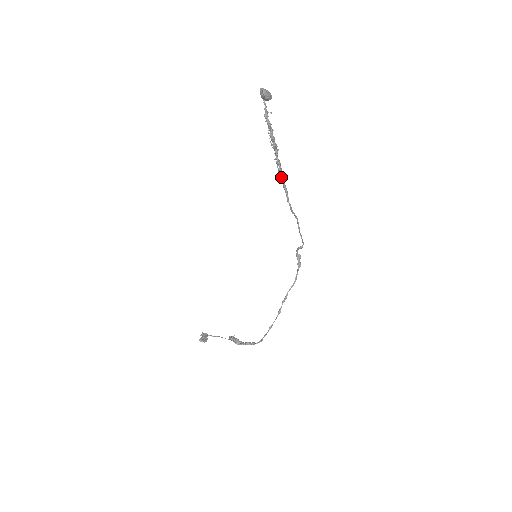
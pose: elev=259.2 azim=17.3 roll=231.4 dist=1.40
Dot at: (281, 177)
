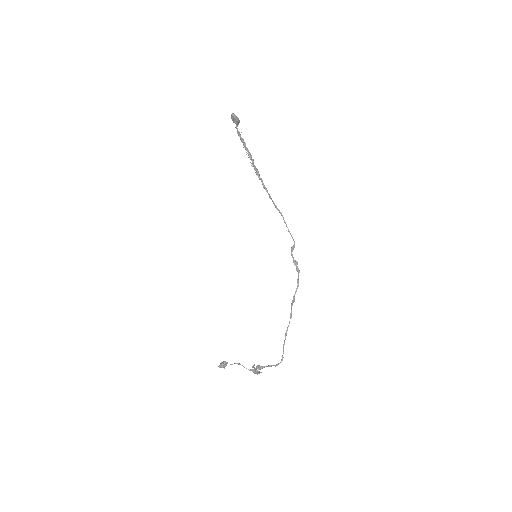
Dot at: (260, 179)
